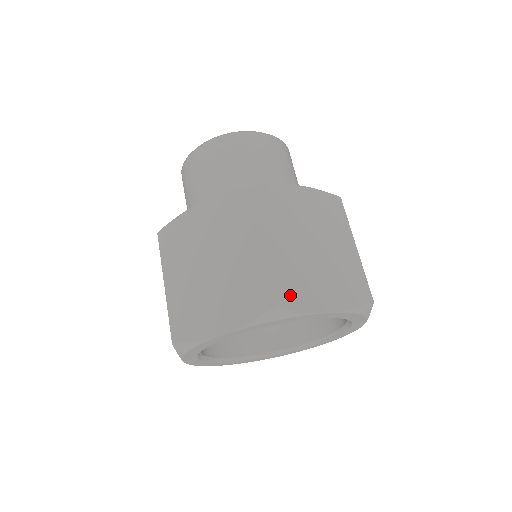
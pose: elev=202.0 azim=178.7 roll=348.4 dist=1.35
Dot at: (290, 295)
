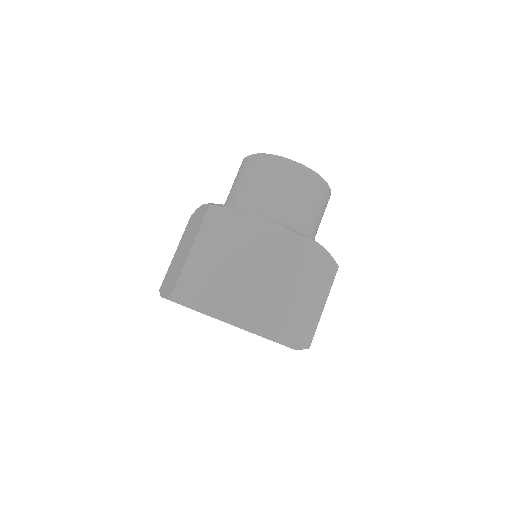
Dot at: (188, 291)
